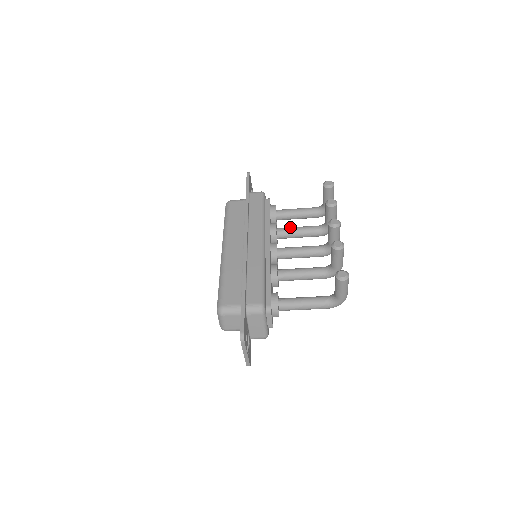
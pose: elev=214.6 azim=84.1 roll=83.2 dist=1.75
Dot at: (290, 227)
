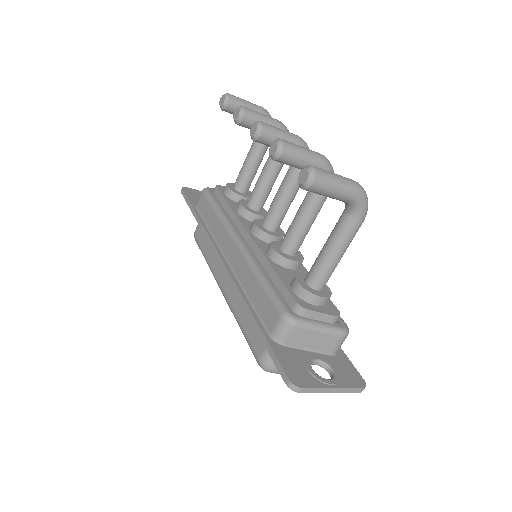
Dot at: occluded
